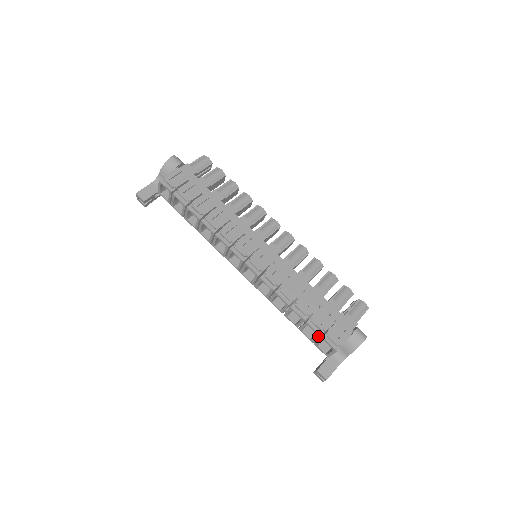
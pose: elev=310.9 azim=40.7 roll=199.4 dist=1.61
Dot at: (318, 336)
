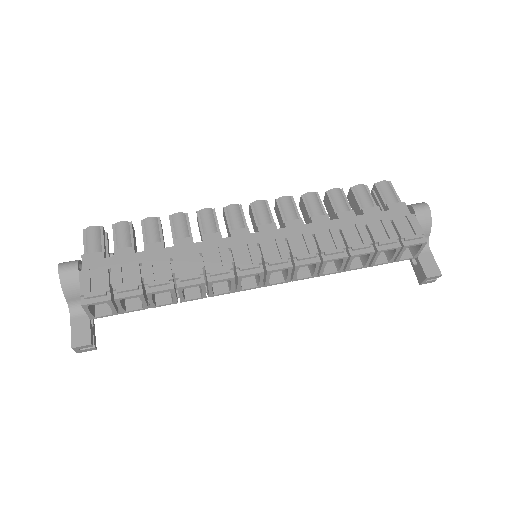
Dot at: (398, 250)
